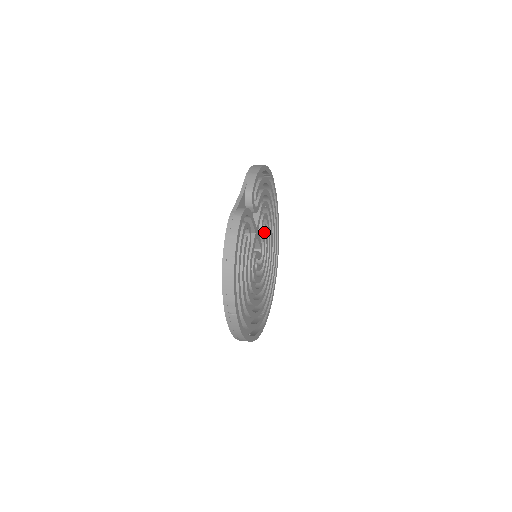
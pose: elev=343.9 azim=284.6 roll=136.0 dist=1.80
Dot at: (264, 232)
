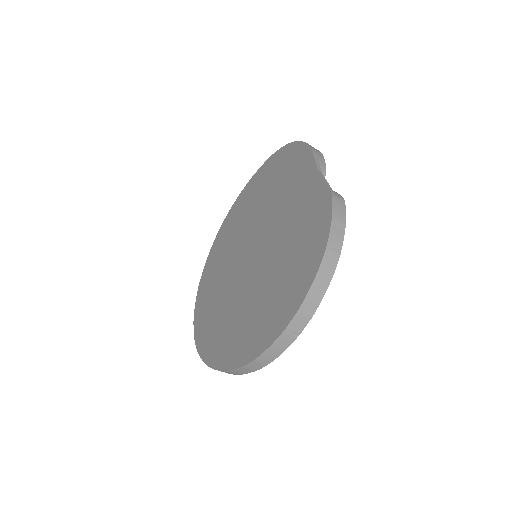
Dot at: occluded
